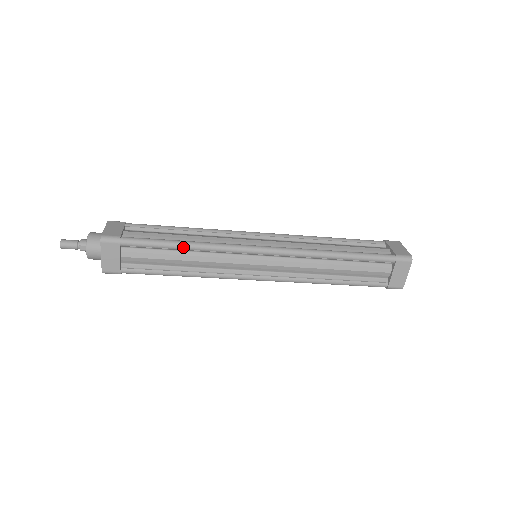
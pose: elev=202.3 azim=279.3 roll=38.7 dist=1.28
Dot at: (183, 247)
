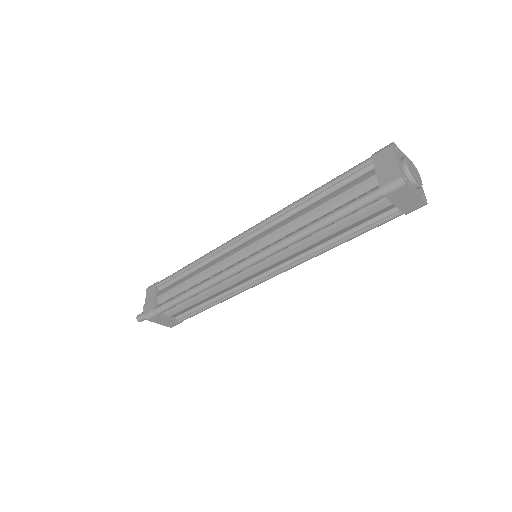
Dot at: (192, 296)
